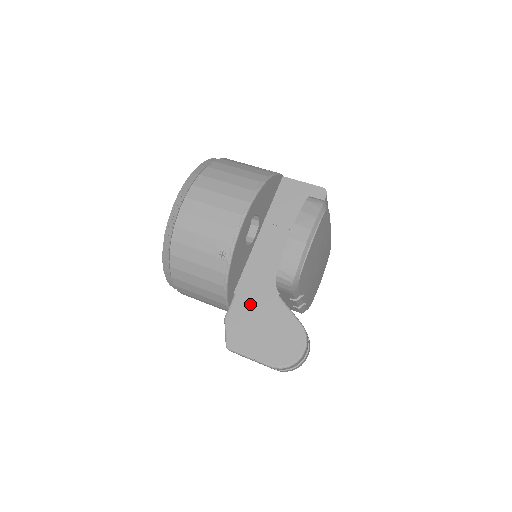
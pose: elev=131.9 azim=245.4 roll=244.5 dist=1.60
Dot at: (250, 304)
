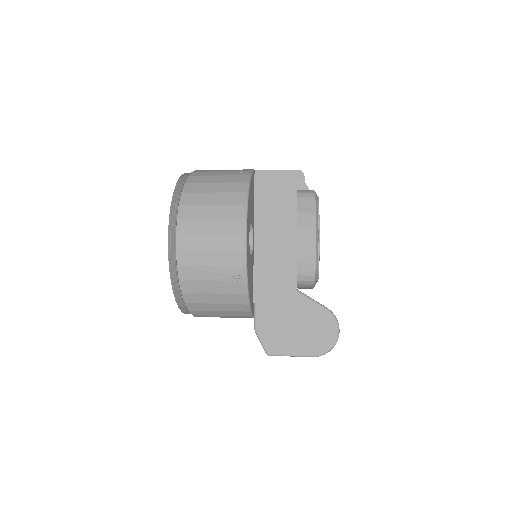
Dot at: (273, 307)
